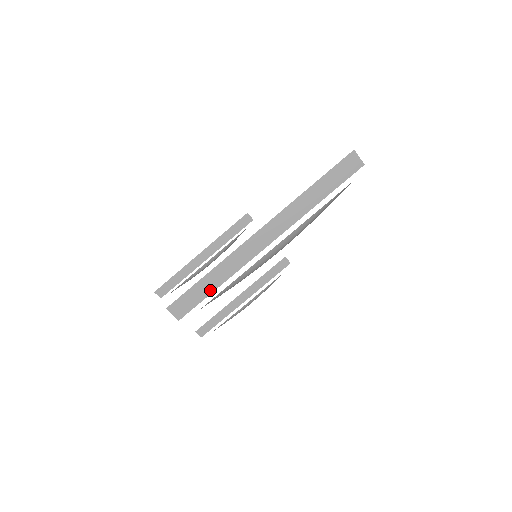
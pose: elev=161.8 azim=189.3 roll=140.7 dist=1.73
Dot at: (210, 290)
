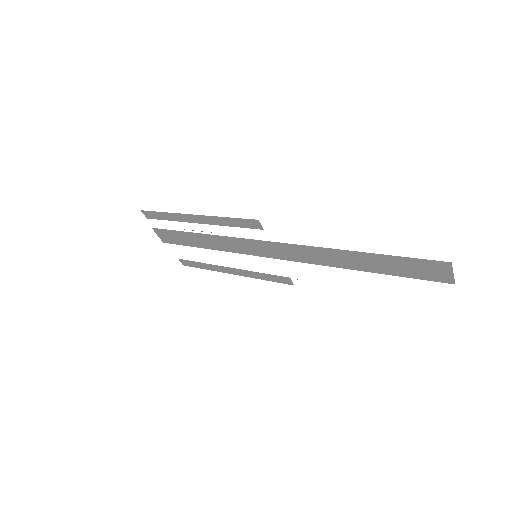
Dot at: (198, 245)
